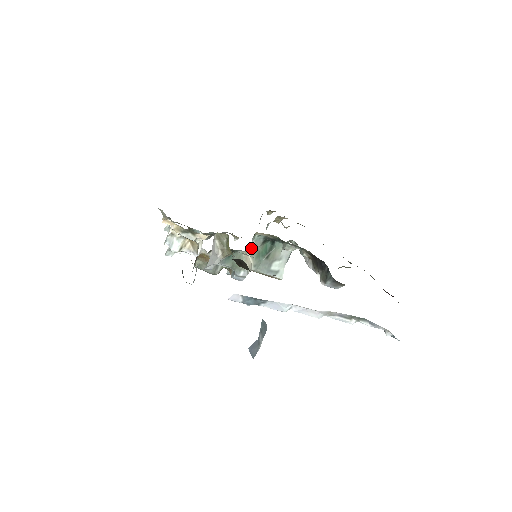
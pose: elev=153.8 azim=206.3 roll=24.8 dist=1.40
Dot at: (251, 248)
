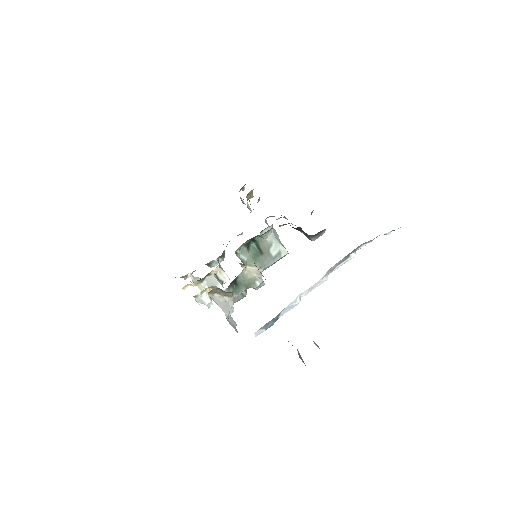
Dot at: (244, 263)
